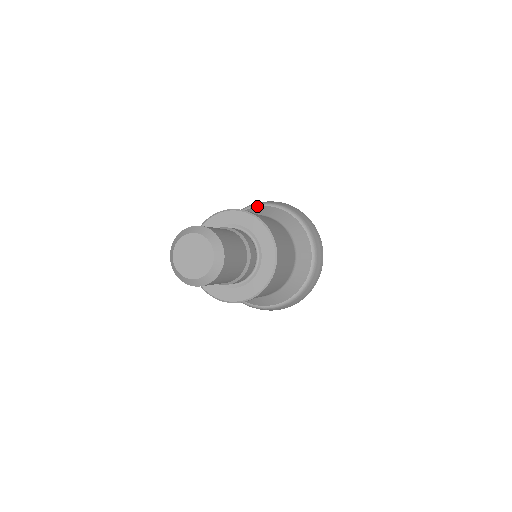
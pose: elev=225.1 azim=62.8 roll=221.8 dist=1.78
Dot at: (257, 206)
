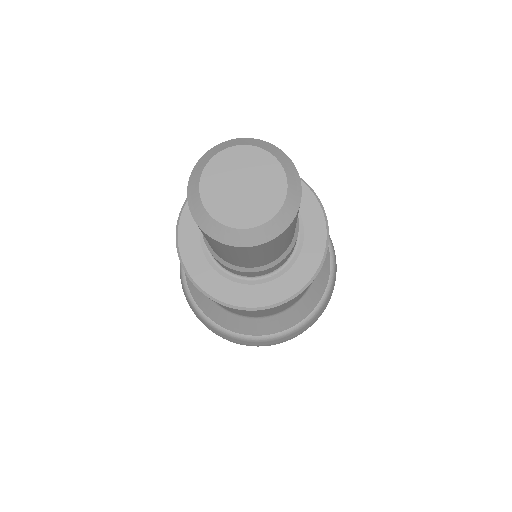
Dot at: occluded
